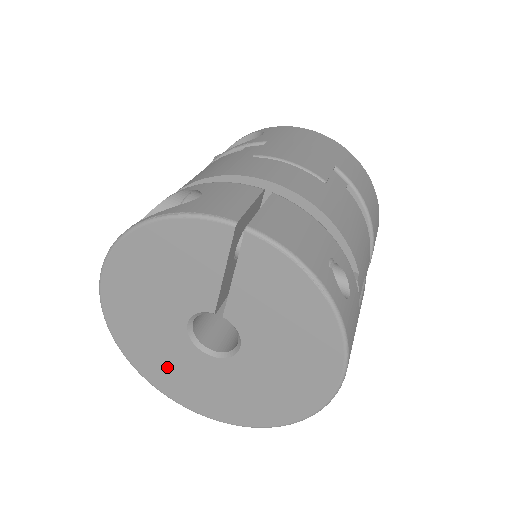
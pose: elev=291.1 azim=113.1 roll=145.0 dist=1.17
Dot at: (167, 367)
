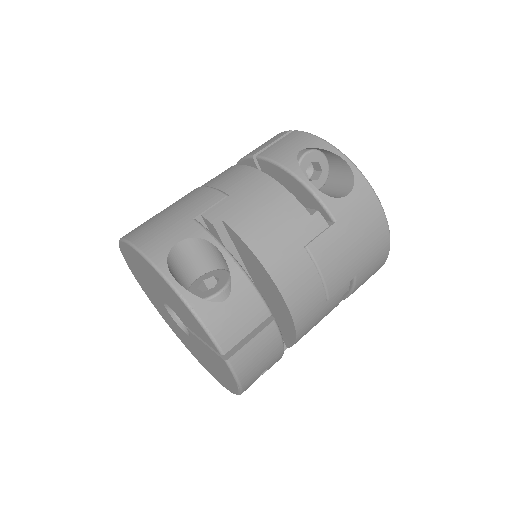
Dot at: (142, 281)
